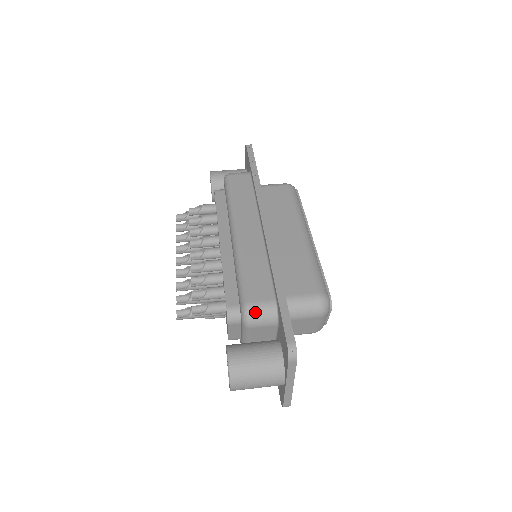
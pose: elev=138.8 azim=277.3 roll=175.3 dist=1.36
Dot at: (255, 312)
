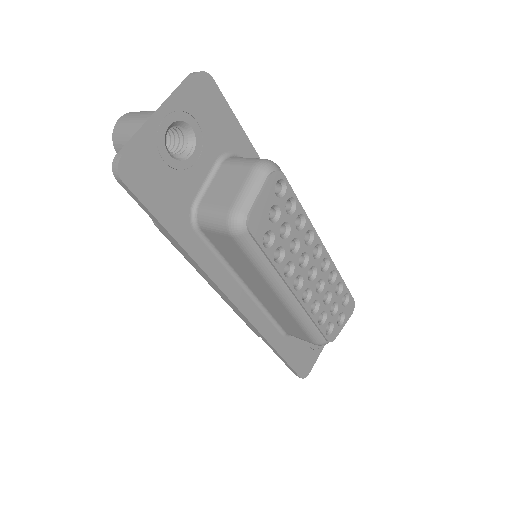
Dot at: occluded
